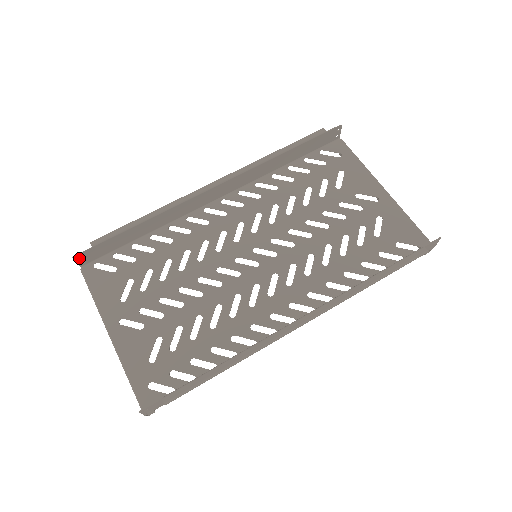
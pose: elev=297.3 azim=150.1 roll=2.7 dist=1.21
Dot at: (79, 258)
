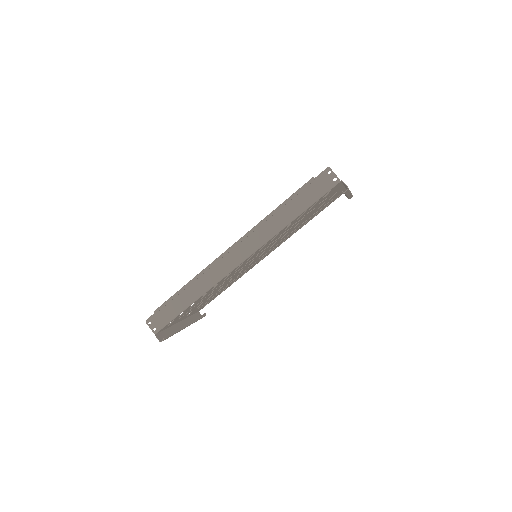
Dot at: occluded
